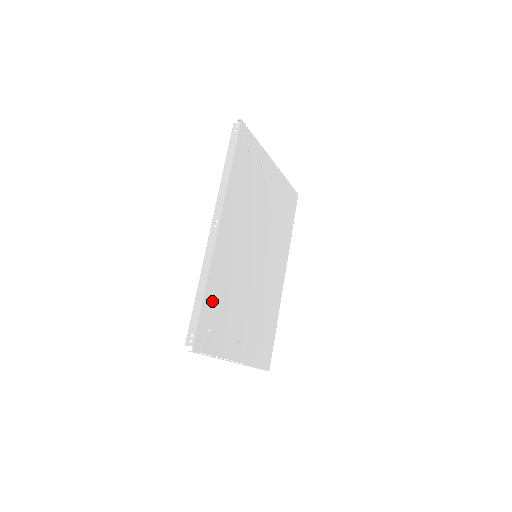
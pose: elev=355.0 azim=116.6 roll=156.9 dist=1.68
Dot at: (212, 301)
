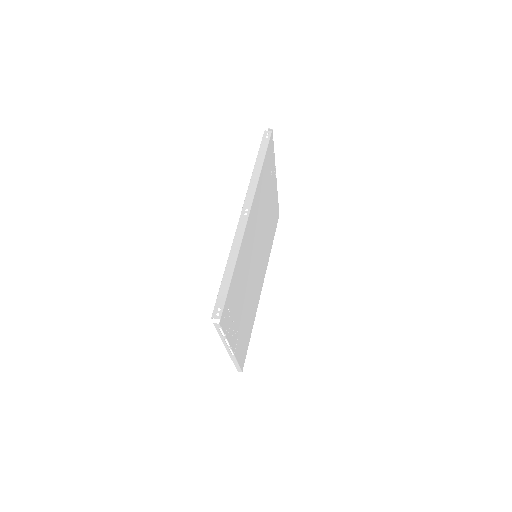
Dot at: (234, 282)
